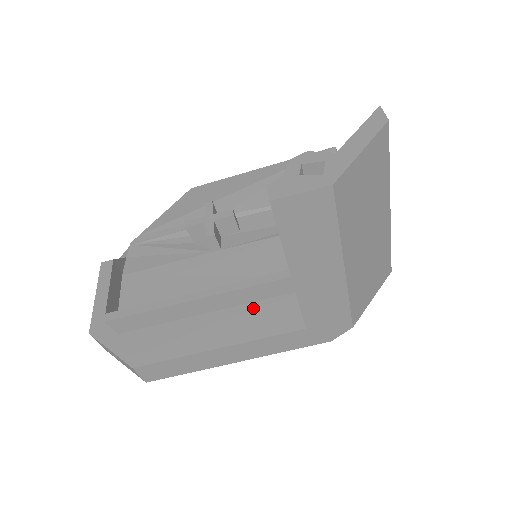
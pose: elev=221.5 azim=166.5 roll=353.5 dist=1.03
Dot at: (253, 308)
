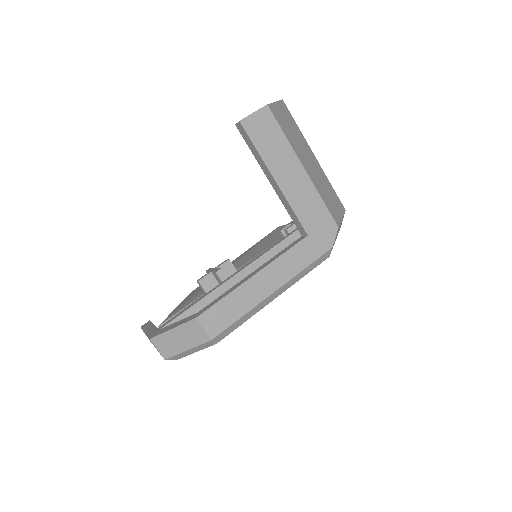
Dot at: occluded
